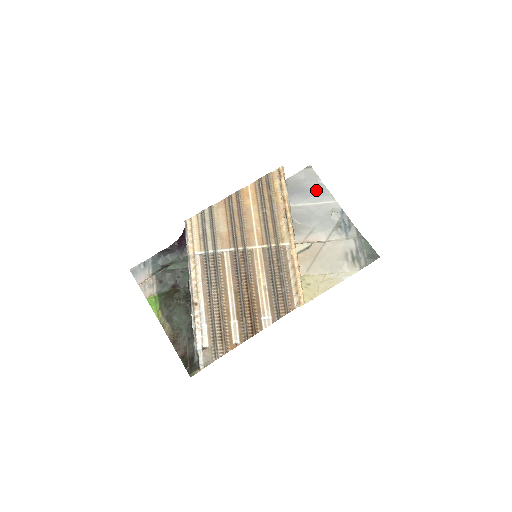
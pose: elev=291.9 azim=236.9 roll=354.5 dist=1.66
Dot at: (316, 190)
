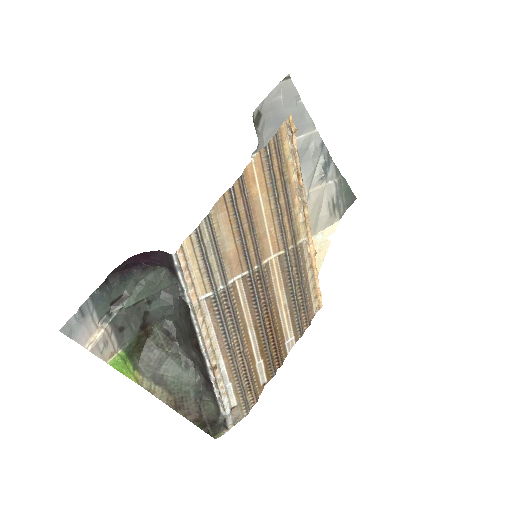
Dot at: (296, 117)
